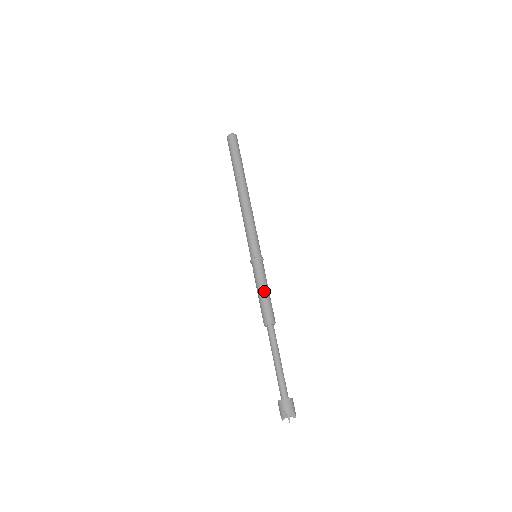
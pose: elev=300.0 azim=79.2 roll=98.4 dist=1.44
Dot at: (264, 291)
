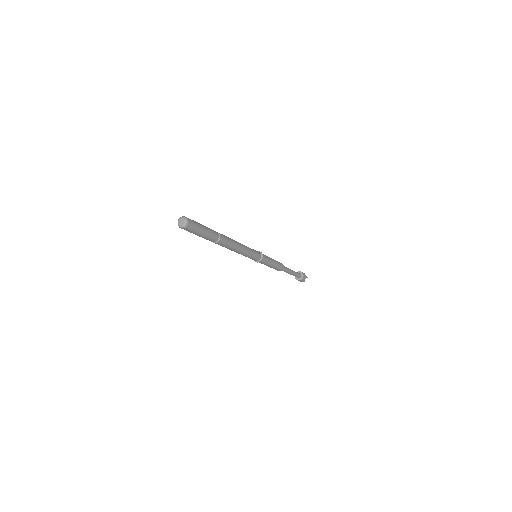
Dot at: (272, 266)
